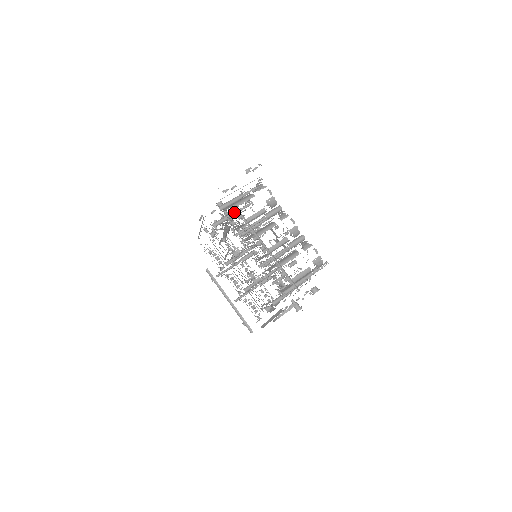
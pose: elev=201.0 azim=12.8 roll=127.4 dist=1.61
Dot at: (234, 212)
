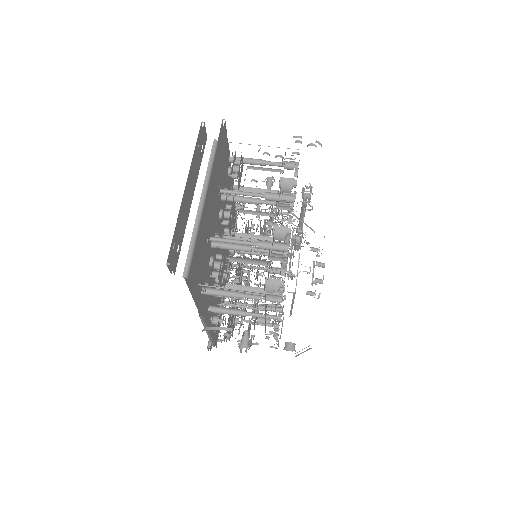
Dot at: (234, 165)
